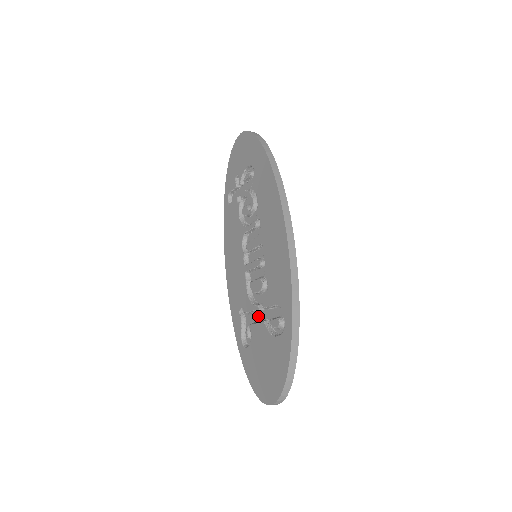
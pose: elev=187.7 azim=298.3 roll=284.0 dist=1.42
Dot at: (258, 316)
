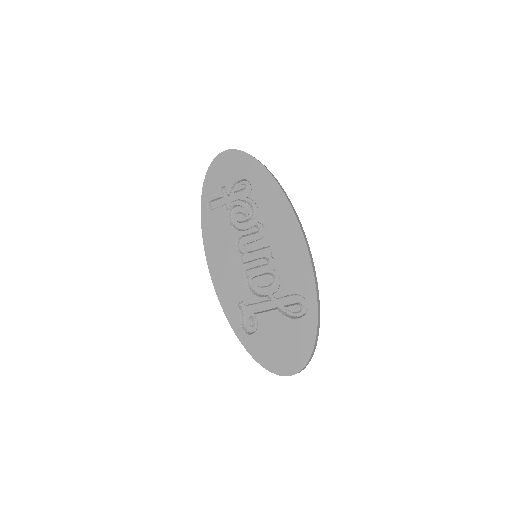
Dot at: (264, 306)
